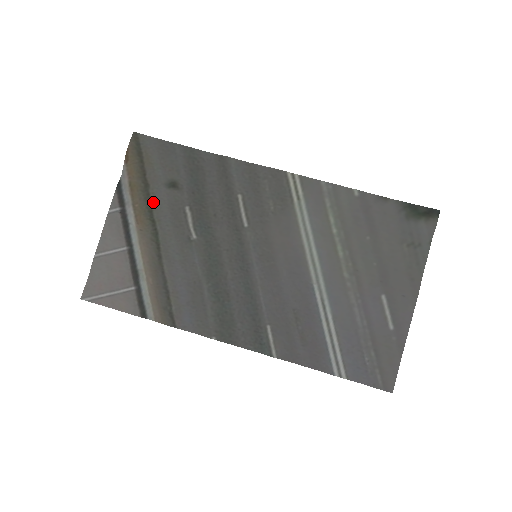
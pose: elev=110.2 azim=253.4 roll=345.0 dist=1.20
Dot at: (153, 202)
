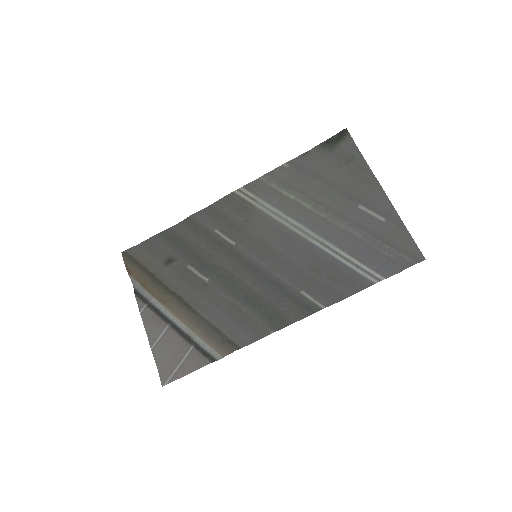
Dot at: (164, 282)
